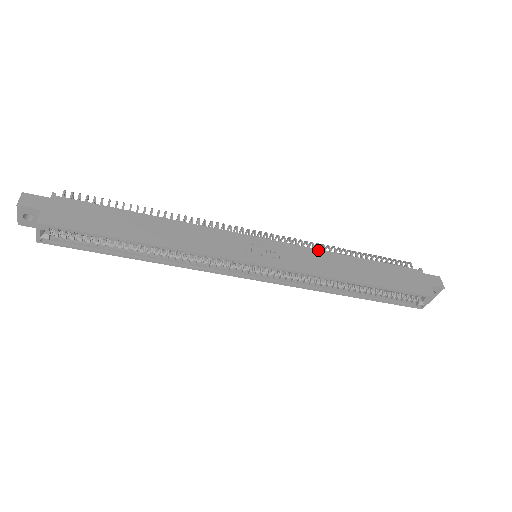
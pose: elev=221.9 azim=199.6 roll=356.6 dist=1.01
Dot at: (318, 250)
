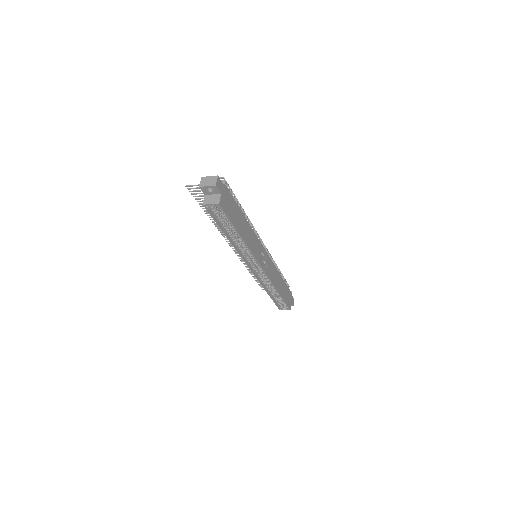
Dot at: (275, 267)
